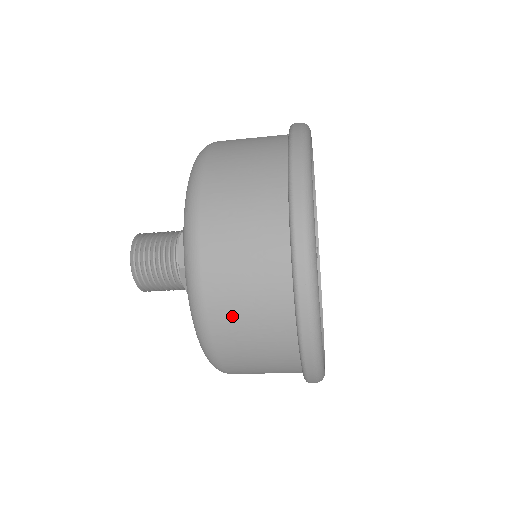
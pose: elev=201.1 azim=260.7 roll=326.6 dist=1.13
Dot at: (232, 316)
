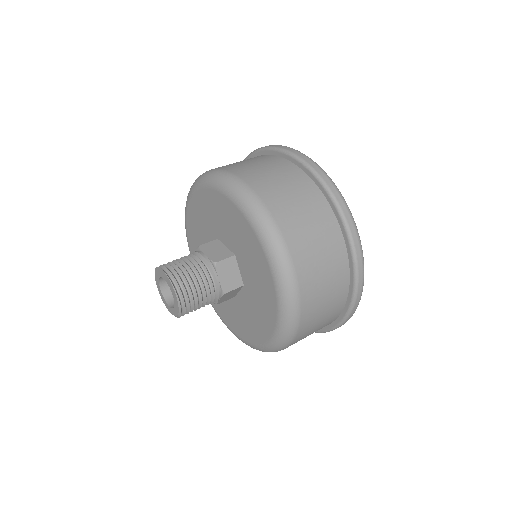
Dot at: (311, 326)
